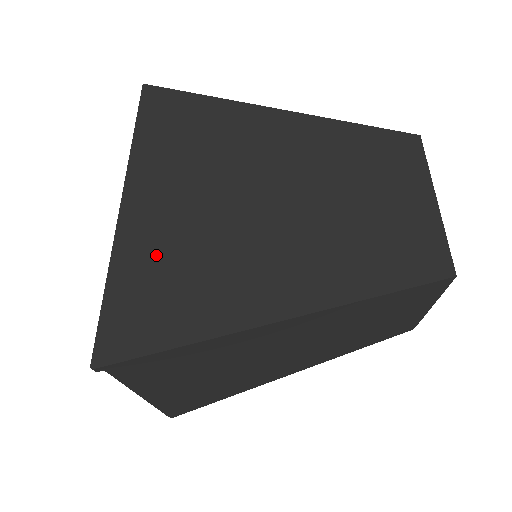
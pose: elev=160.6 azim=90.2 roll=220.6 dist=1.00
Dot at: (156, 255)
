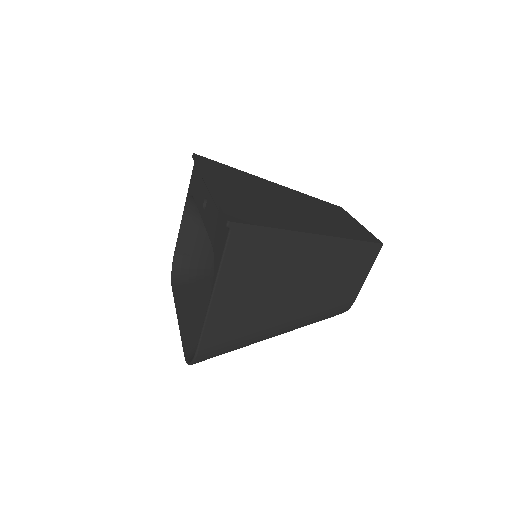
Dot at: (239, 200)
